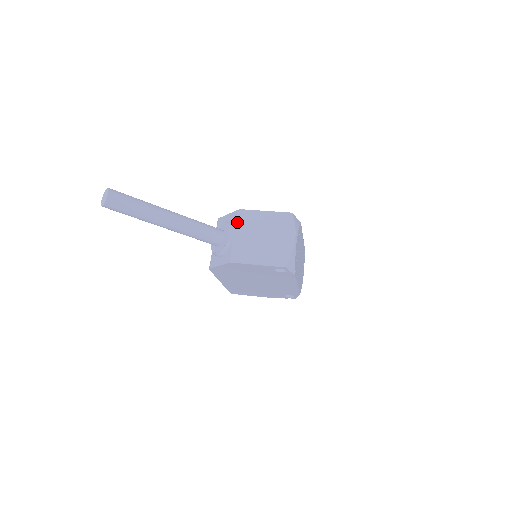
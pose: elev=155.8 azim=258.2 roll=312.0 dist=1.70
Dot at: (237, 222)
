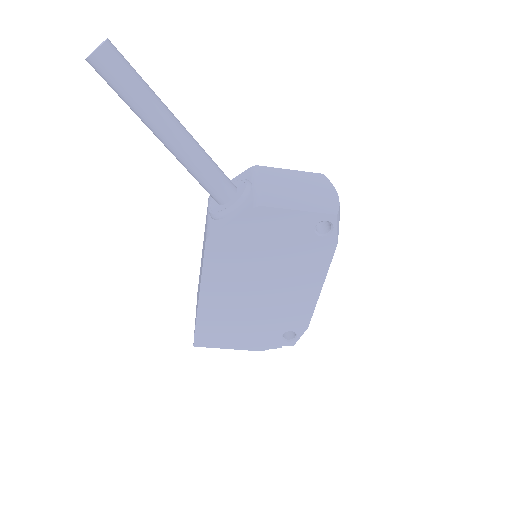
Dot at: (254, 174)
